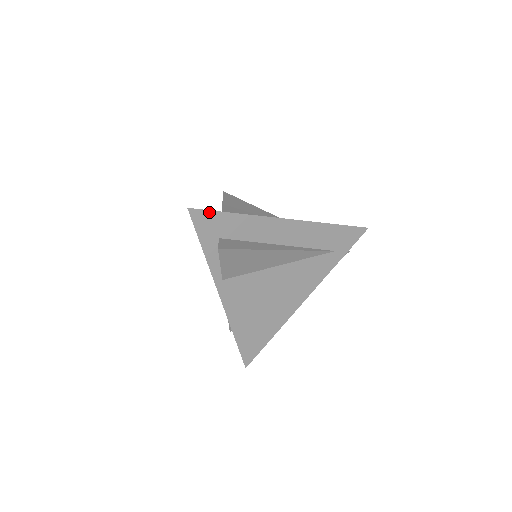
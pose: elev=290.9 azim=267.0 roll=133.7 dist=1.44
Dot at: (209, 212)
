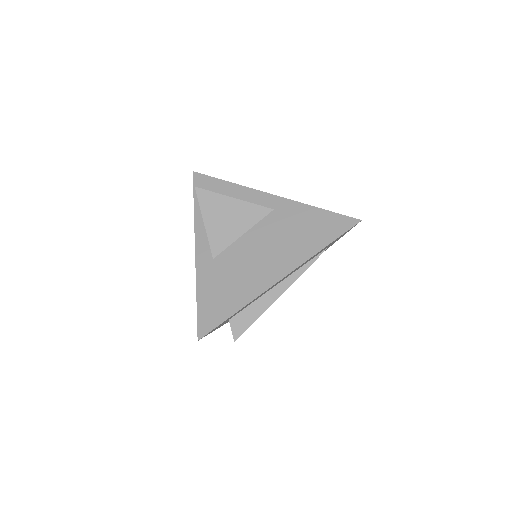
Dot at: (215, 328)
